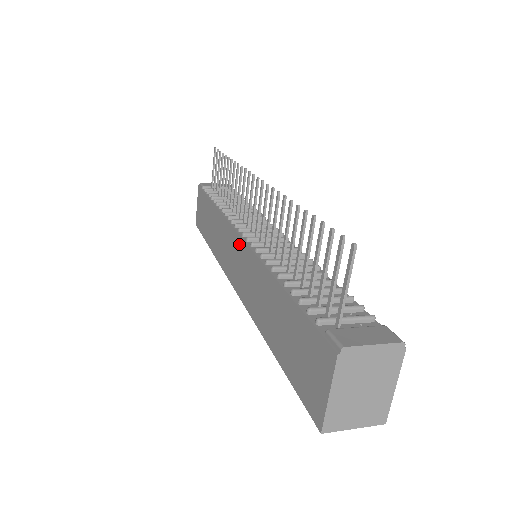
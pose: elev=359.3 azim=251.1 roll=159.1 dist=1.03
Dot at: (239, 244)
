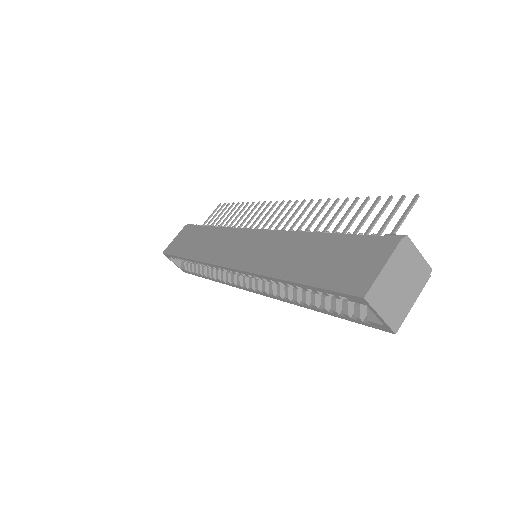
Dot at: (255, 234)
